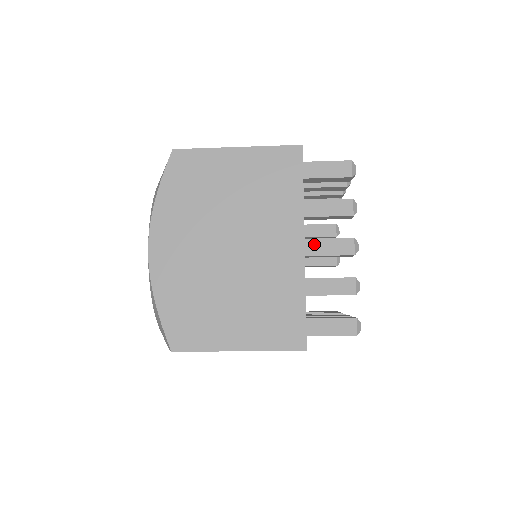
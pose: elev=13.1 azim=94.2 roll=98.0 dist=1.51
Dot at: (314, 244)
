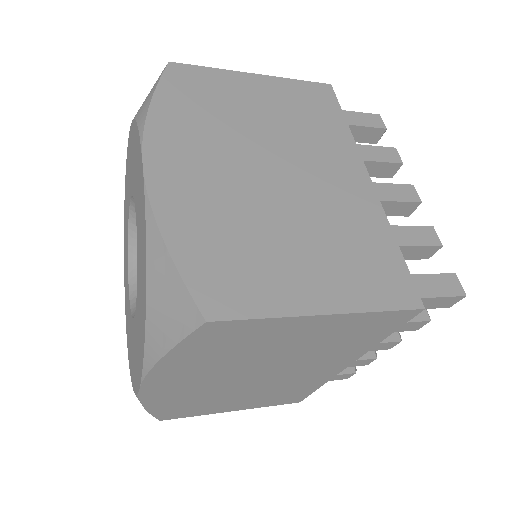
Dot at: occluded
